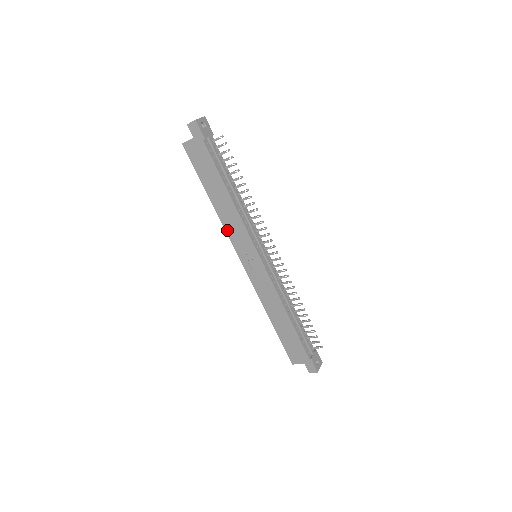
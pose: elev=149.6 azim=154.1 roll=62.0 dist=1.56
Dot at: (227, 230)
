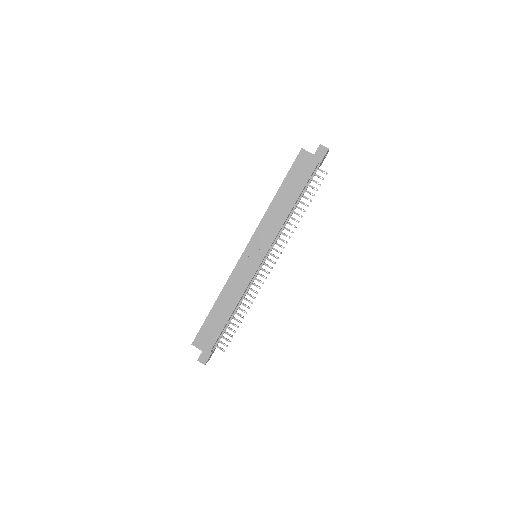
Dot at: (262, 223)
